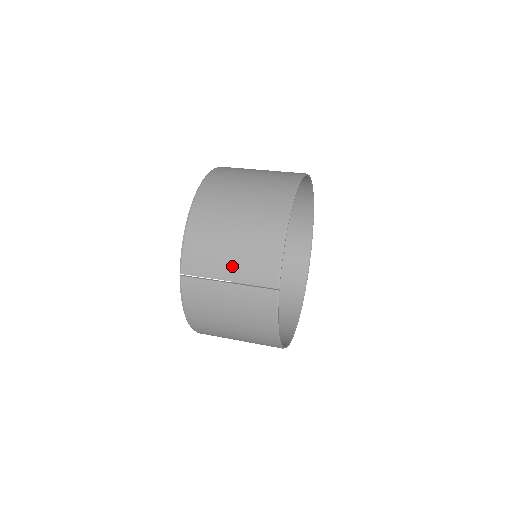
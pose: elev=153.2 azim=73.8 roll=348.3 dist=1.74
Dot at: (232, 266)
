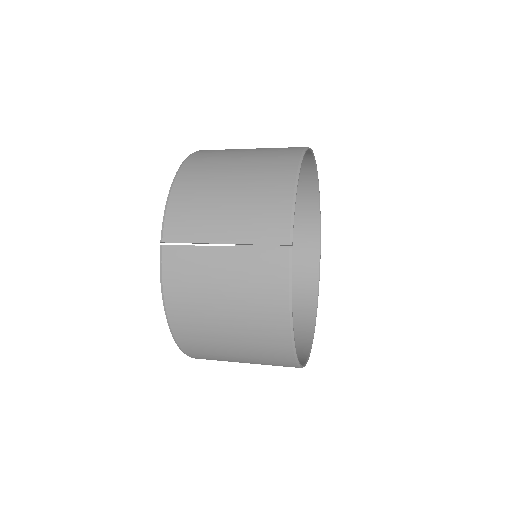
Dot at: (229, 224)
